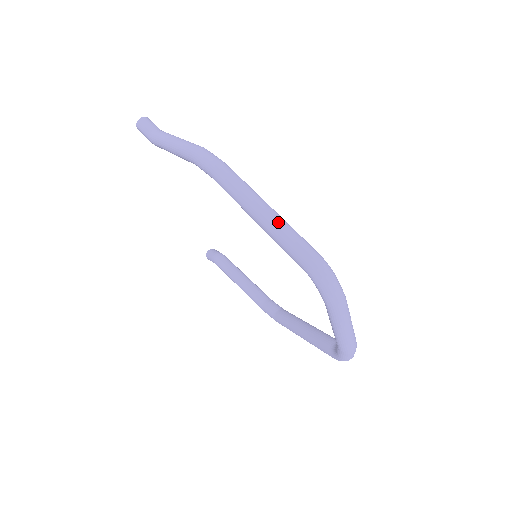
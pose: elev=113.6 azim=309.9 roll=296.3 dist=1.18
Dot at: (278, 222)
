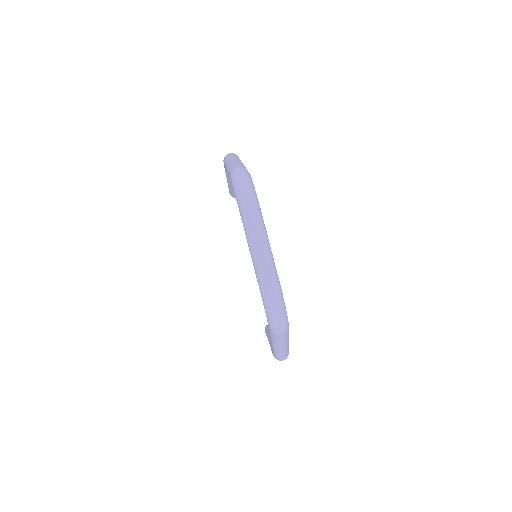
Dot at: (235, 162)
